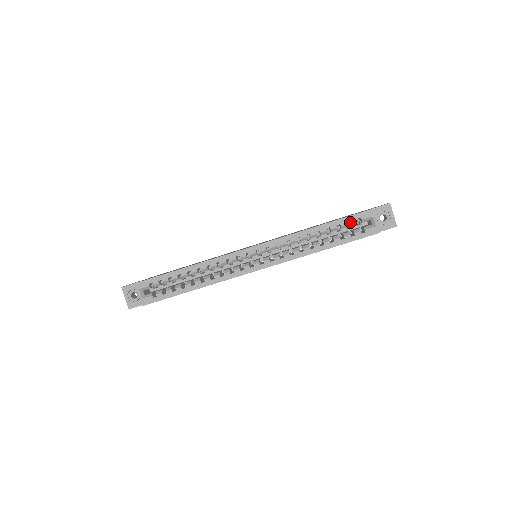
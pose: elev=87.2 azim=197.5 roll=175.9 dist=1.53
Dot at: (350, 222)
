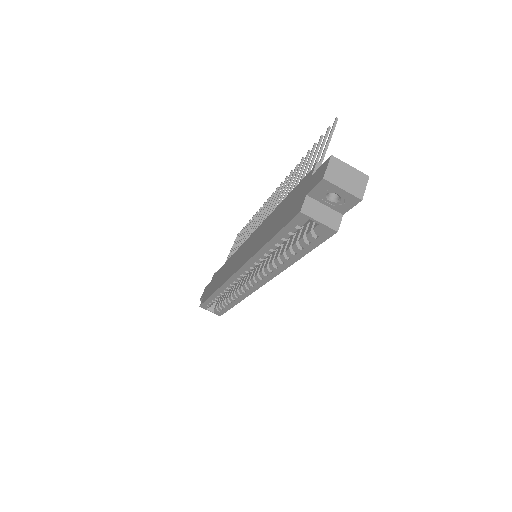
Dot at: occluded
